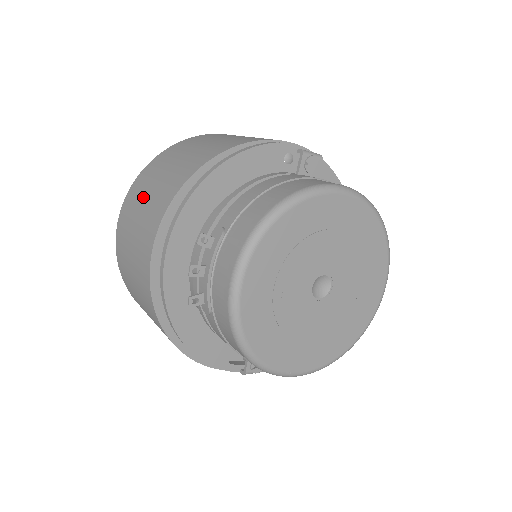
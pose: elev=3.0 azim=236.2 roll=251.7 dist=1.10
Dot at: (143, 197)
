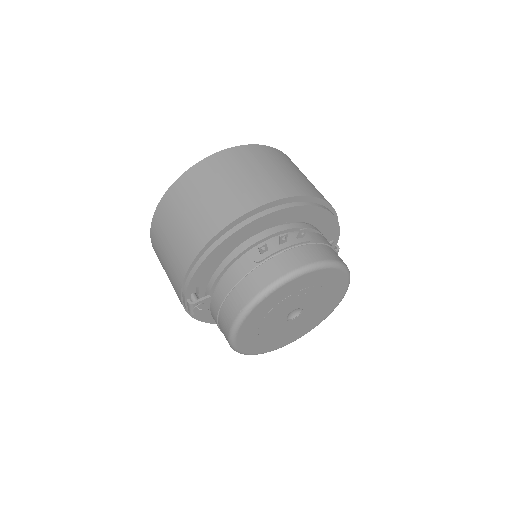
Dot at: (276, 165)
